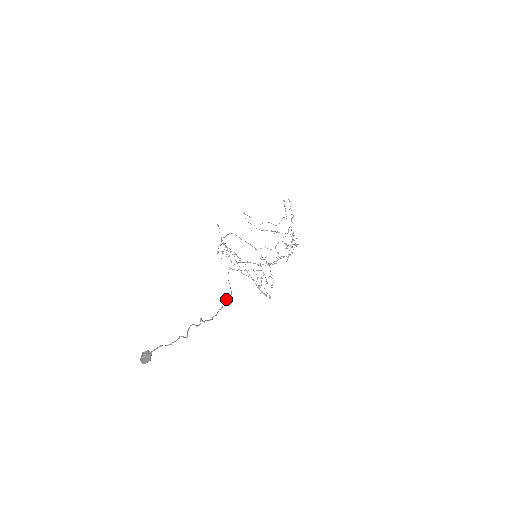
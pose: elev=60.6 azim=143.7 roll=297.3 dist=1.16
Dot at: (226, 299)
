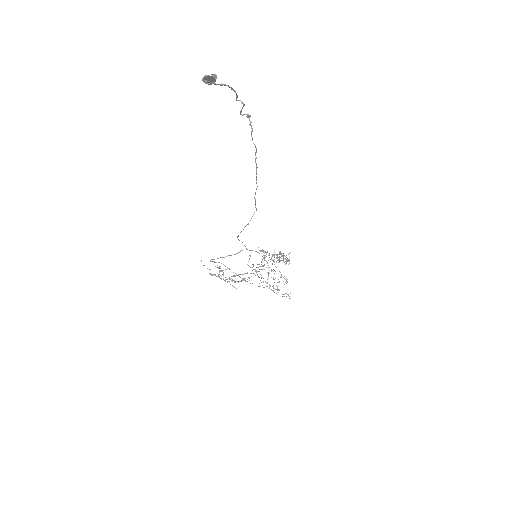
Dot at: occluded
